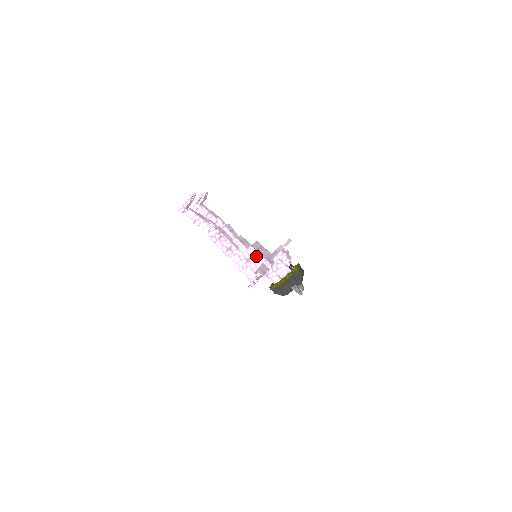
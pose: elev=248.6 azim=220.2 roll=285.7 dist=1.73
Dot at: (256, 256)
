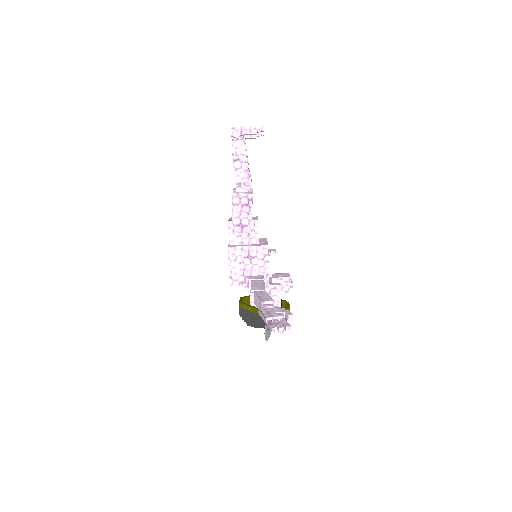
Dot at: (263, 261)
